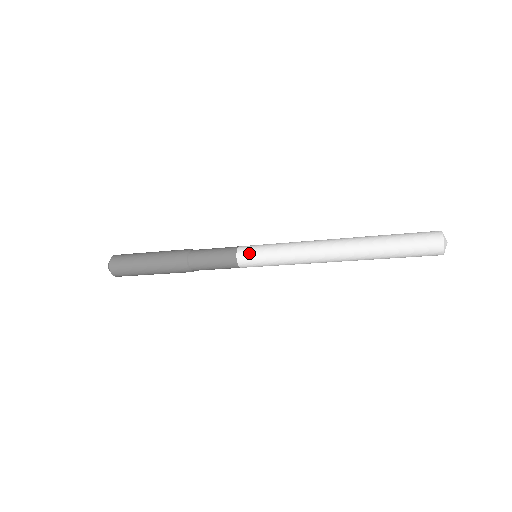
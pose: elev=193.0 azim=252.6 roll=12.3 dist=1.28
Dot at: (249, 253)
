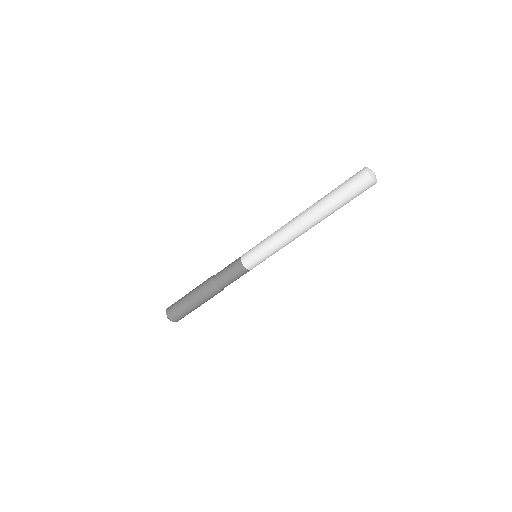
Dot at: (248, 255)
